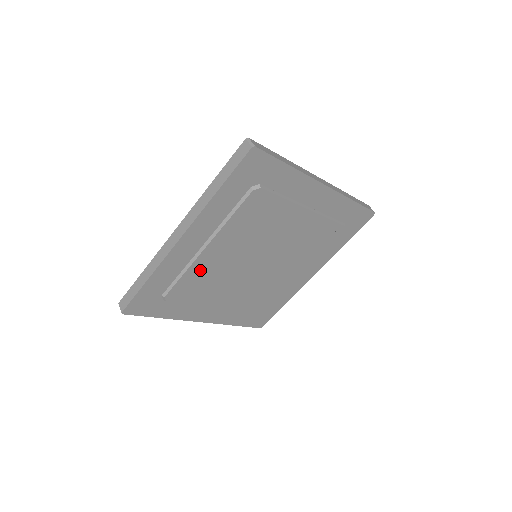
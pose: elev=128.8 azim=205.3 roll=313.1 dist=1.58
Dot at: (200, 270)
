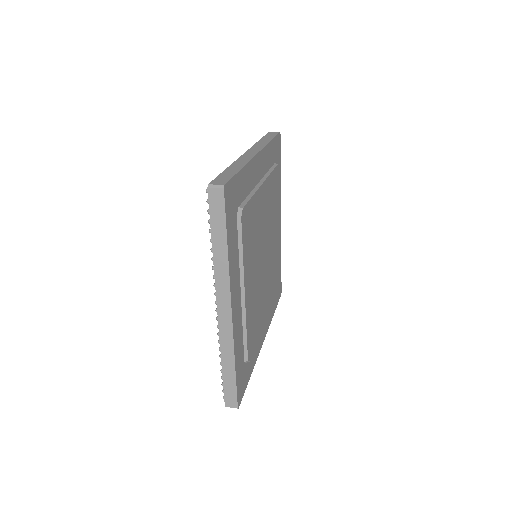
Dot at: (250, 313)
